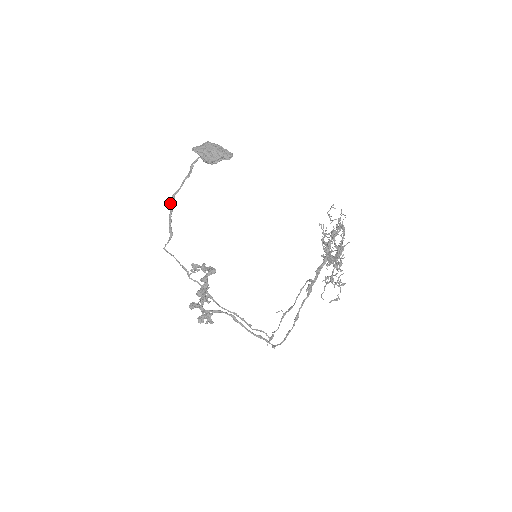
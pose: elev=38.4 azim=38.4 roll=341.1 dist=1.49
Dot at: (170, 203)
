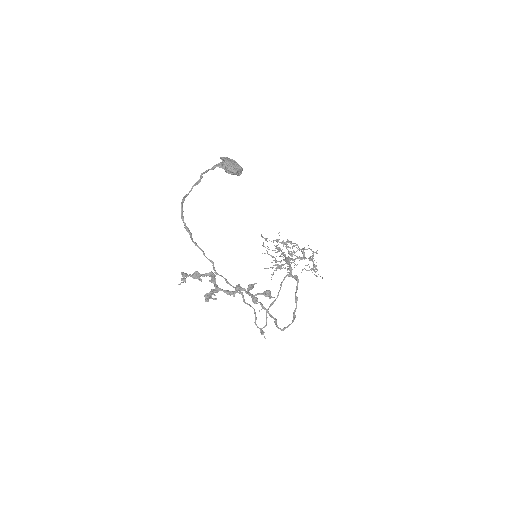
Dot at: (181, 204)
